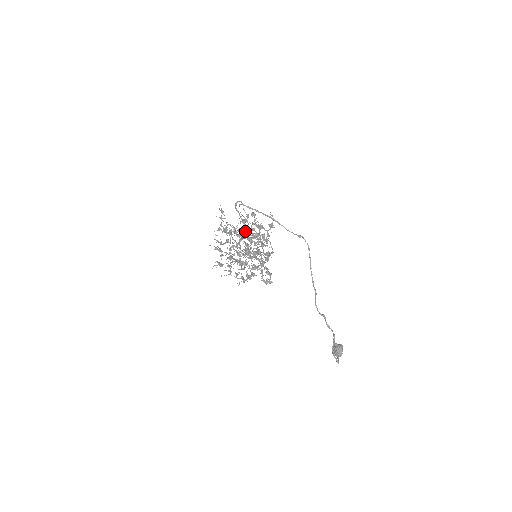
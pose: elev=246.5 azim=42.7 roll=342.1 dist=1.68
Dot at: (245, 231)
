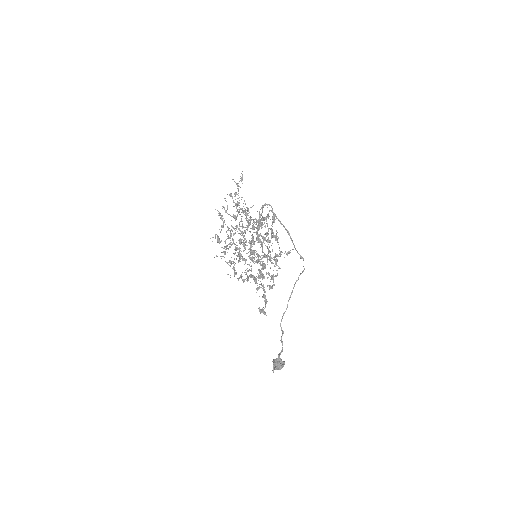
Dot at: (257, 225)
